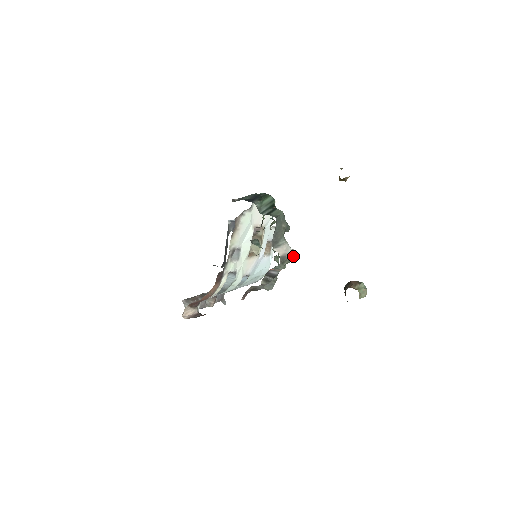
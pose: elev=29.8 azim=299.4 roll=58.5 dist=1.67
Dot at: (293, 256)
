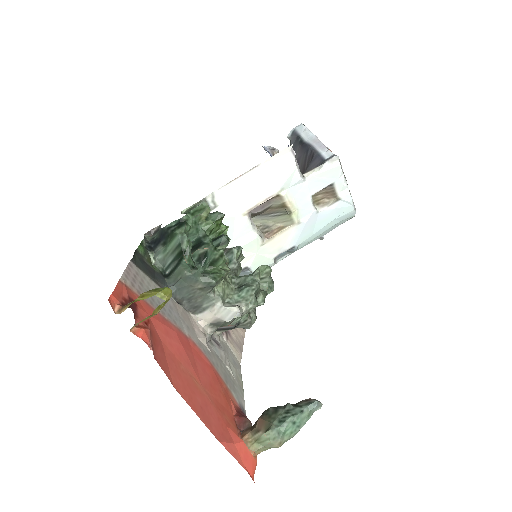
Dot at: (235, 317)
